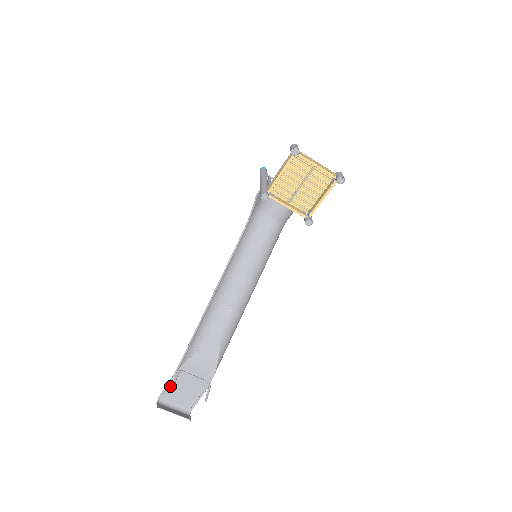
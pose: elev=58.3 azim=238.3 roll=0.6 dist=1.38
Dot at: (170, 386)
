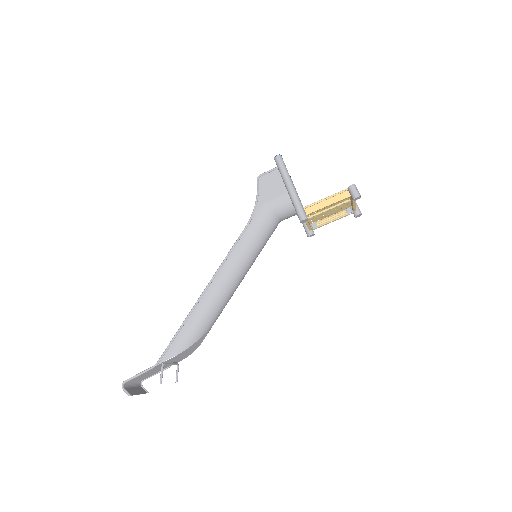
Dot at: (142, 373)
